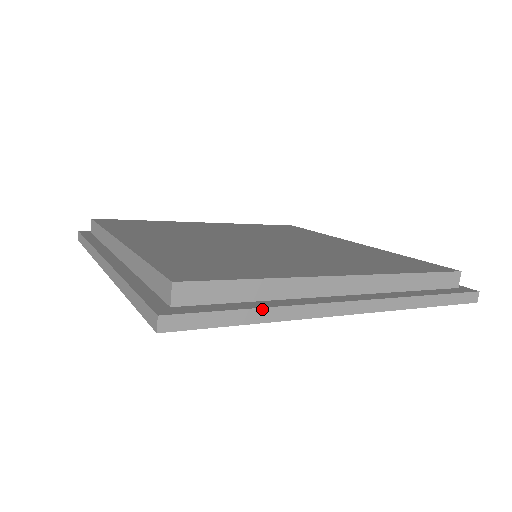
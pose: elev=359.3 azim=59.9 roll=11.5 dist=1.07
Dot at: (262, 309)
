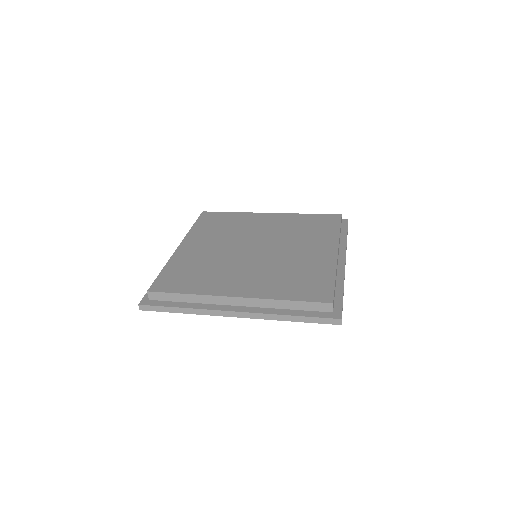
Dot at: (182, 308)
